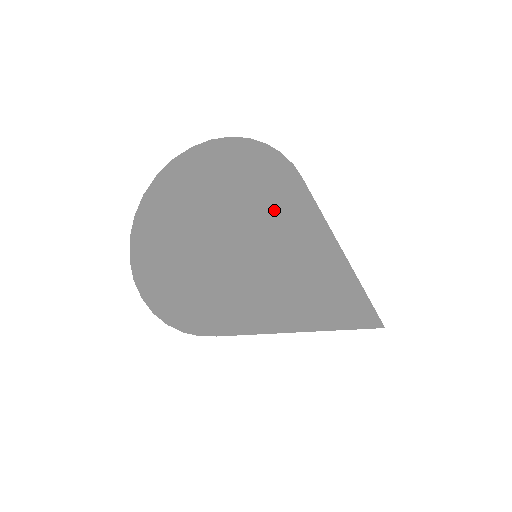
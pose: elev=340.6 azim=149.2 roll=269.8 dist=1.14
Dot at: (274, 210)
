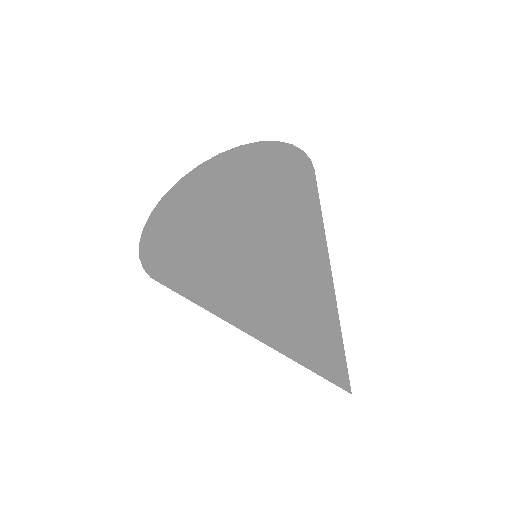
Dot at: (309, 252)
